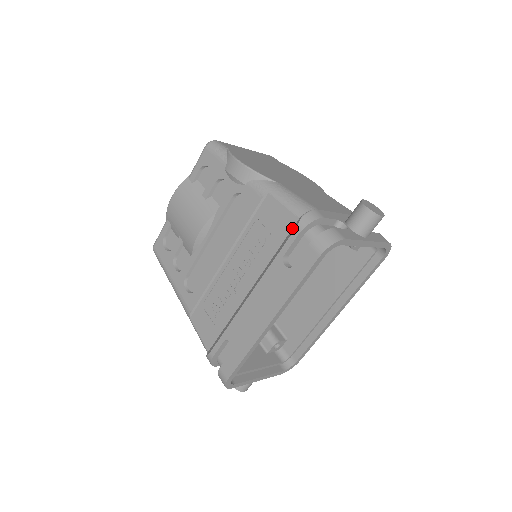
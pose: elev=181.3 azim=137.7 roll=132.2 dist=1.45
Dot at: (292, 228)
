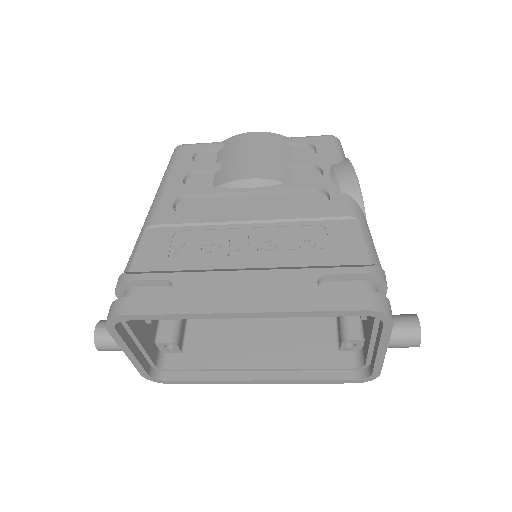
Dot at: (354, 264)
